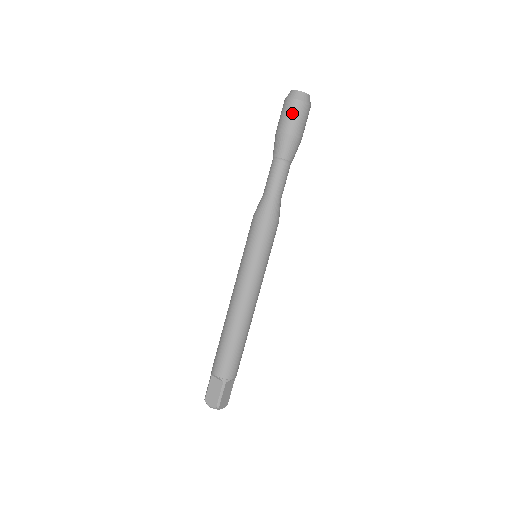
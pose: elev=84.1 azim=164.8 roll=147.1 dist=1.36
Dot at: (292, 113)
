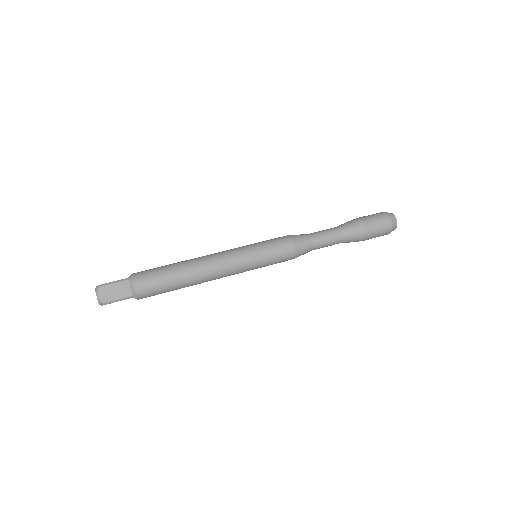
Dot at: (374, 214)
